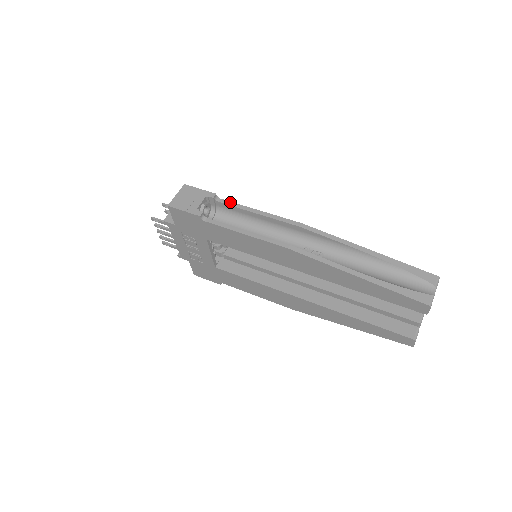
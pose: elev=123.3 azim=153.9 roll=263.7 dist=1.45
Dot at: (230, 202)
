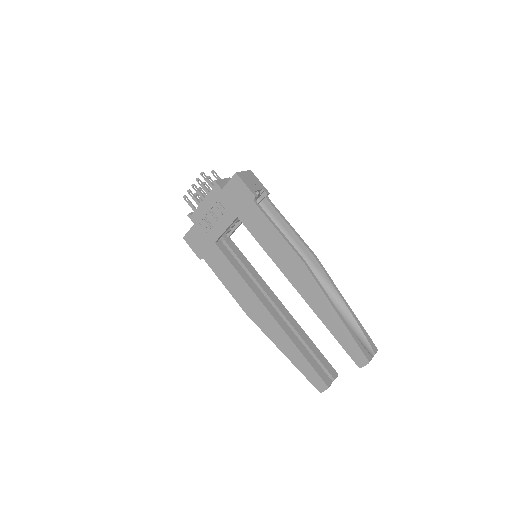
Dot at: occluded
